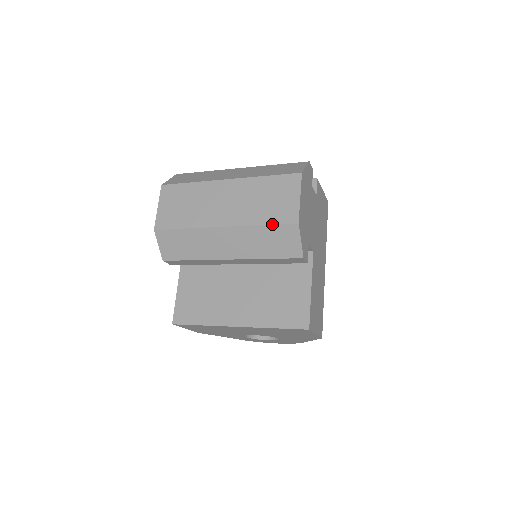
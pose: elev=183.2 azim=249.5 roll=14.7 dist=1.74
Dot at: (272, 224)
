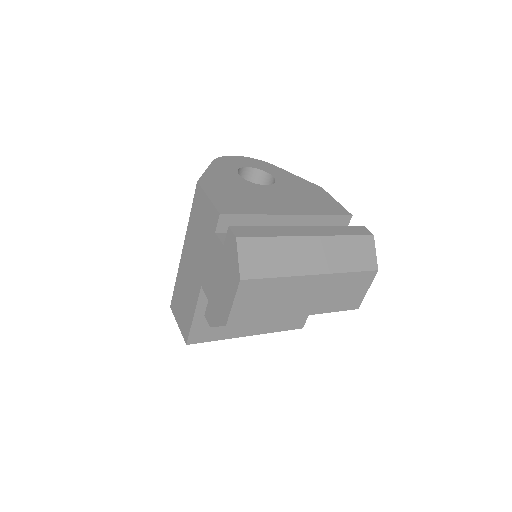
Dot at: occluded
